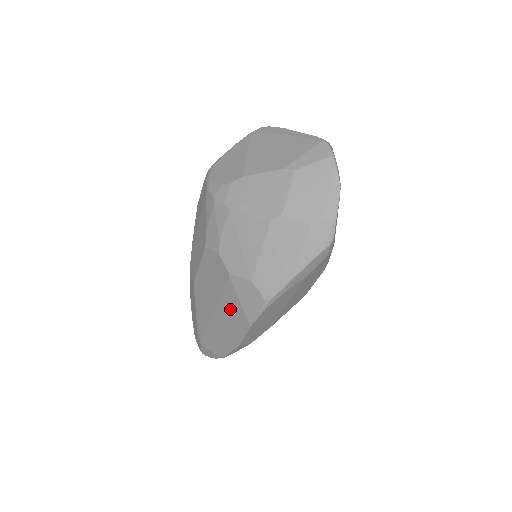
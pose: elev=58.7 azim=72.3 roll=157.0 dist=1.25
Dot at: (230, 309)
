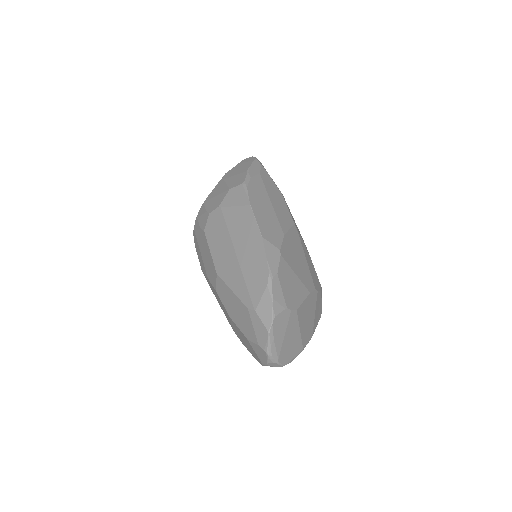
Dot at: (237, 224)
